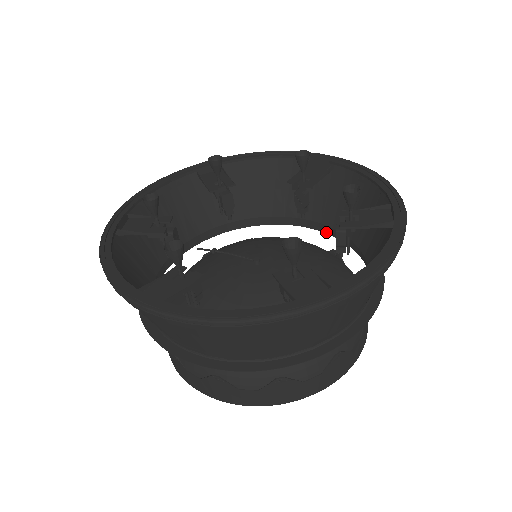
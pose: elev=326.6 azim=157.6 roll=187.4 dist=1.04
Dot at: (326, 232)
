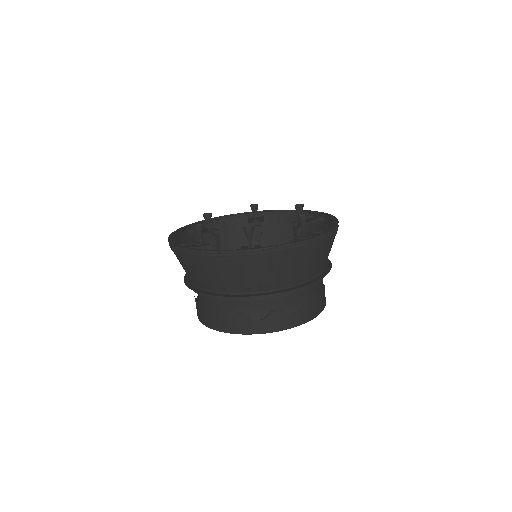
Dot at: occluded
